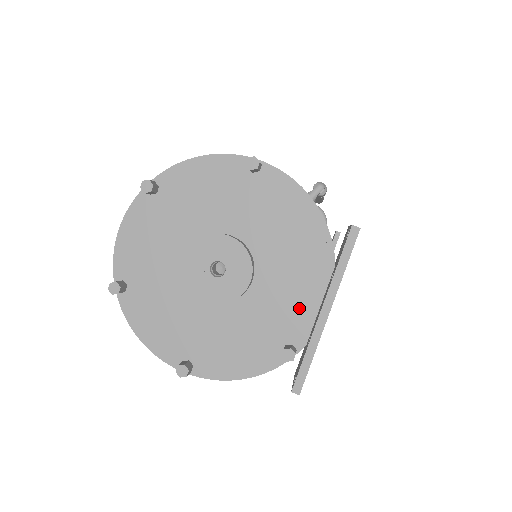
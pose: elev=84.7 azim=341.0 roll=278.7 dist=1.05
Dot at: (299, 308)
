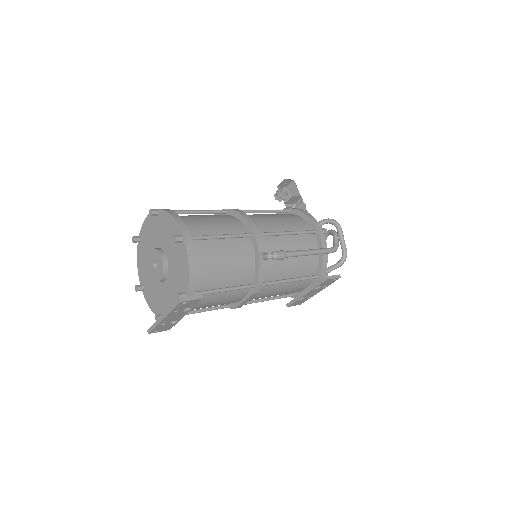
Dot at: occluded
